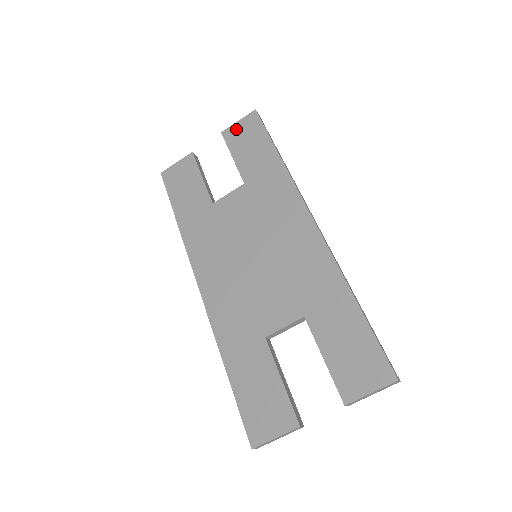
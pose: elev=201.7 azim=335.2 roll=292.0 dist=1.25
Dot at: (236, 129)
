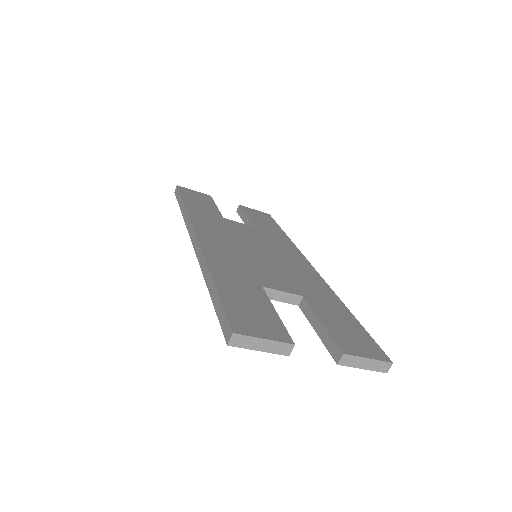
Dot at: (252, 210)
